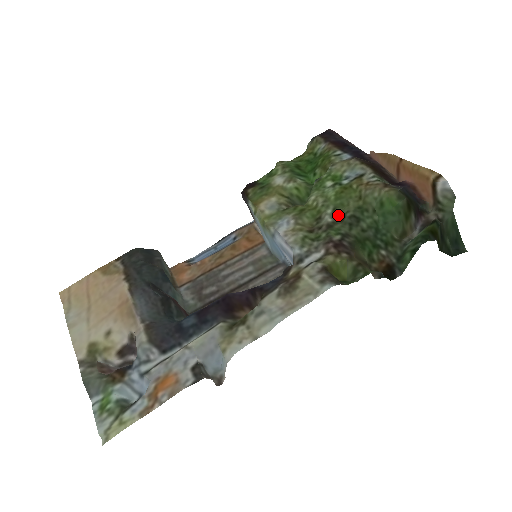
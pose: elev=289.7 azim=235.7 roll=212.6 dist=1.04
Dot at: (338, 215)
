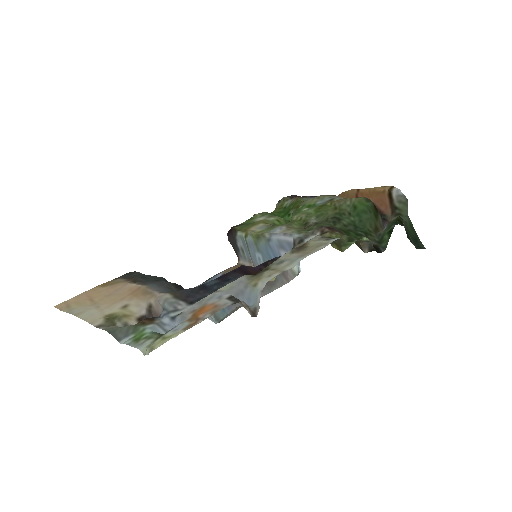
Dot at: (321, 220)
